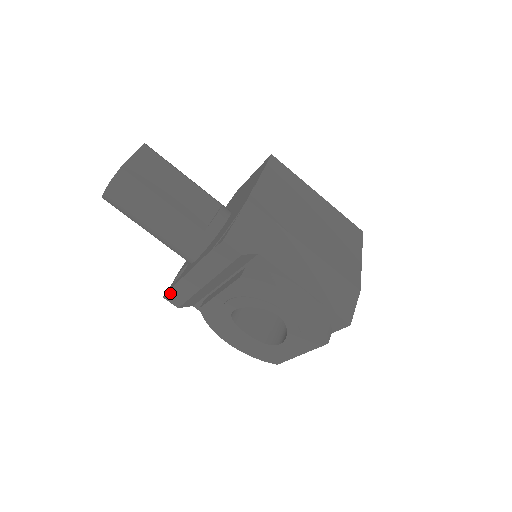
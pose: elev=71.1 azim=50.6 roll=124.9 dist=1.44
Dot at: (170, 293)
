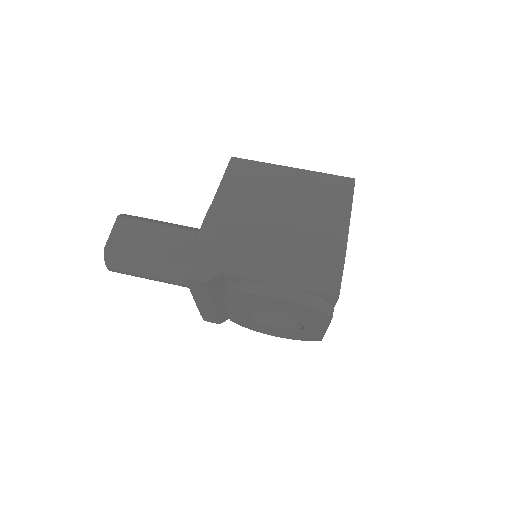
Dot at: (204, 317)
